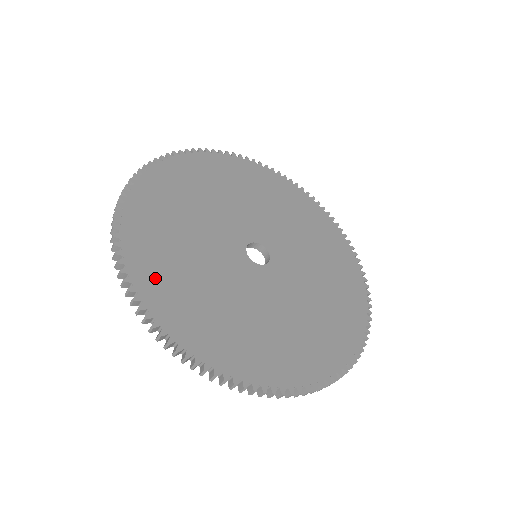
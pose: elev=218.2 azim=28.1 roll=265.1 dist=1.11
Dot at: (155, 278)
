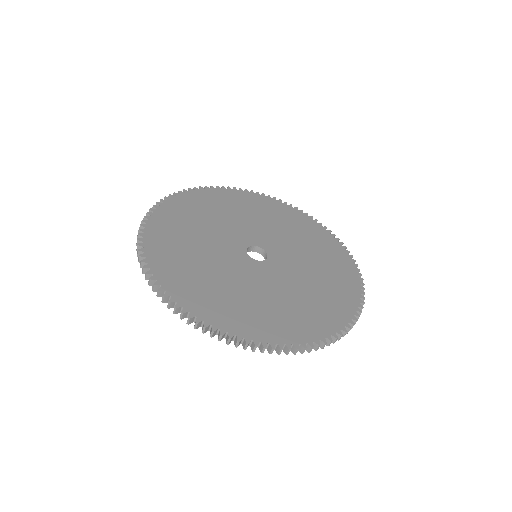
Dot at: (181, 285)
